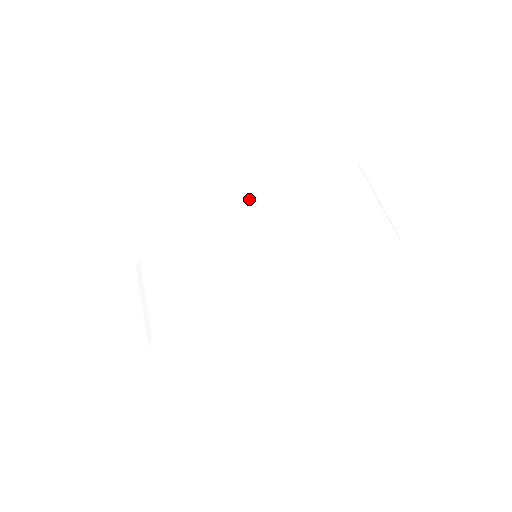
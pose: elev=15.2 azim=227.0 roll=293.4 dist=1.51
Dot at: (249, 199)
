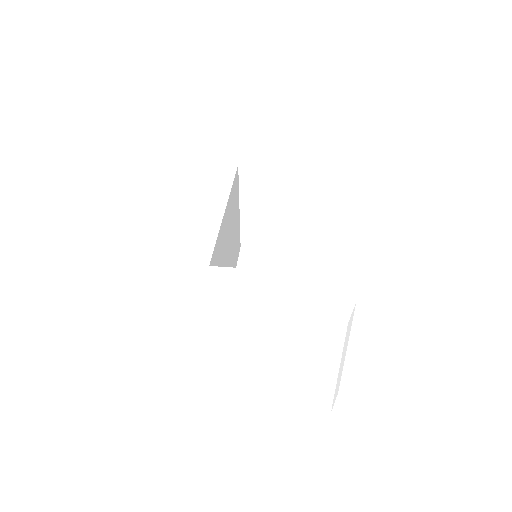
Dot at: occluded
